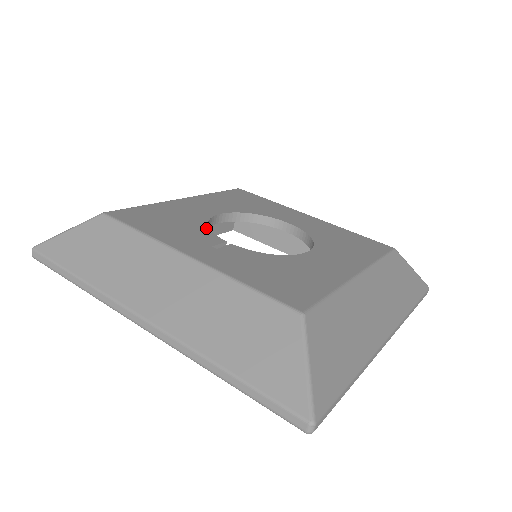
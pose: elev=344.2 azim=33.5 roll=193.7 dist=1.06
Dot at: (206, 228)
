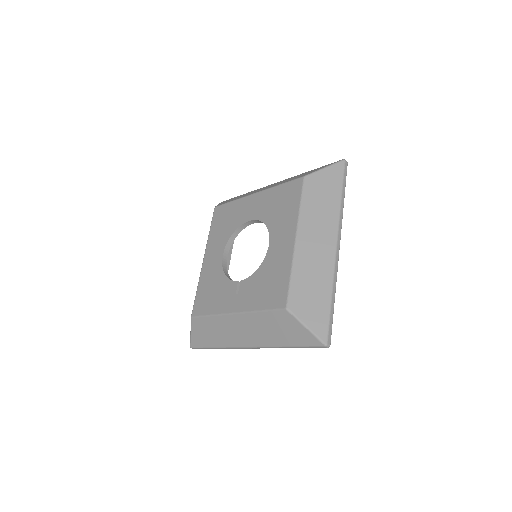
Dot at: (226, 279)
